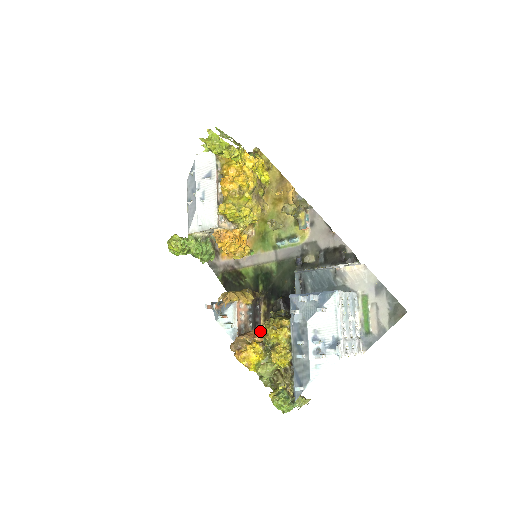
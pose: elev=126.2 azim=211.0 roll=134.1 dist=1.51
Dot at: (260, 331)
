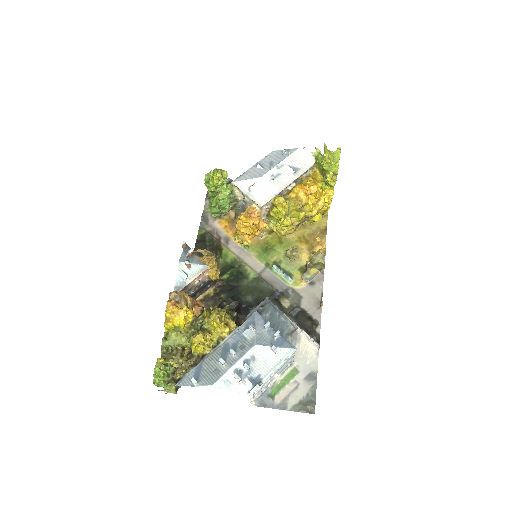
Dot at: (203, 307)
